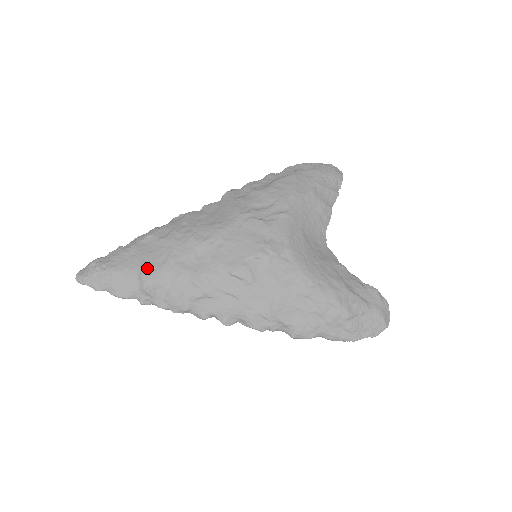
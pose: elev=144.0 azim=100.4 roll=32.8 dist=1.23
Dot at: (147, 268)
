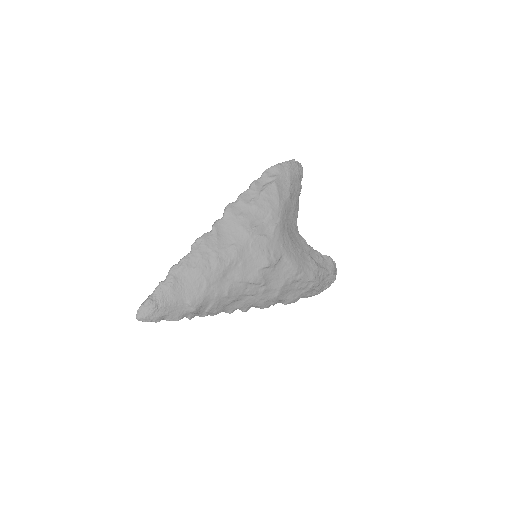
Dot at: (192, 296)
